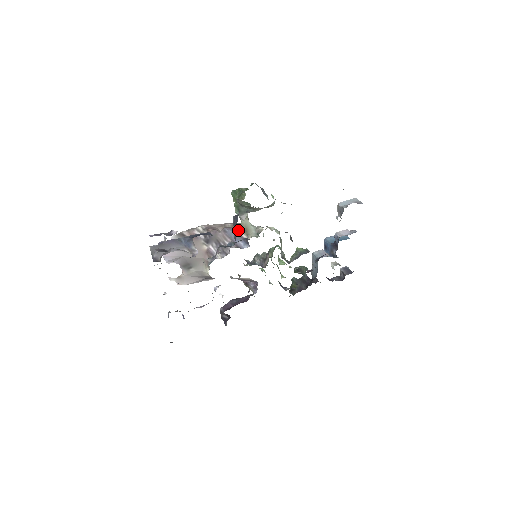
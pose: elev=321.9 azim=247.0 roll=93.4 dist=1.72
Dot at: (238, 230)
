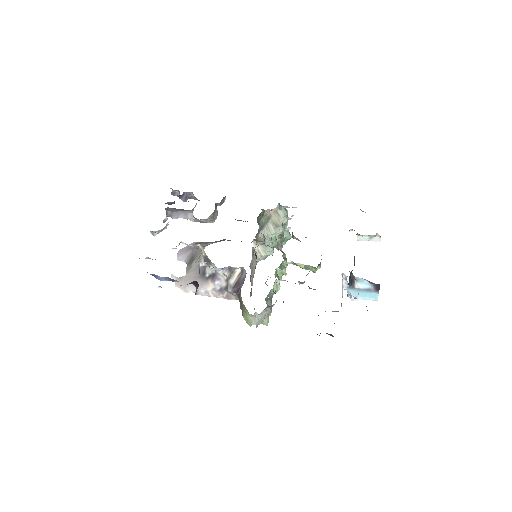
Dot at: occluded
